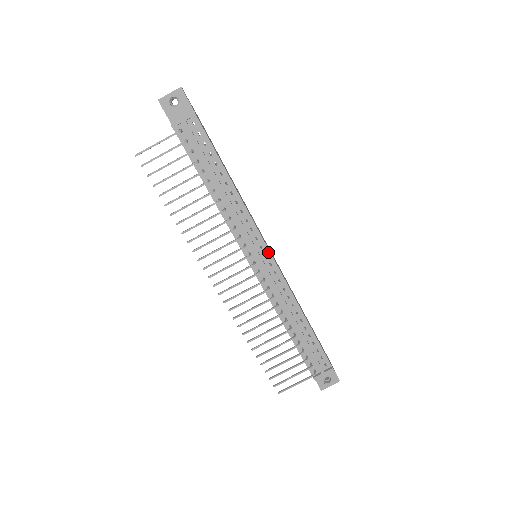
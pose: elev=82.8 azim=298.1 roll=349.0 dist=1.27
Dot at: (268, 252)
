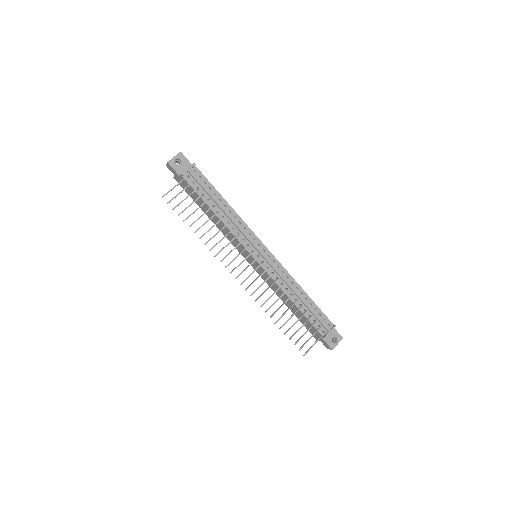
Dot at: (265, 247)
